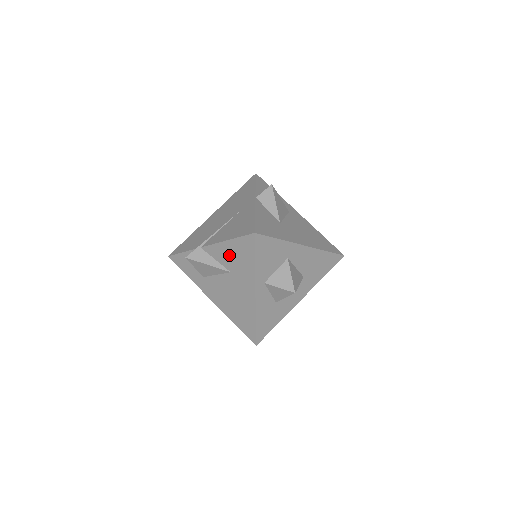
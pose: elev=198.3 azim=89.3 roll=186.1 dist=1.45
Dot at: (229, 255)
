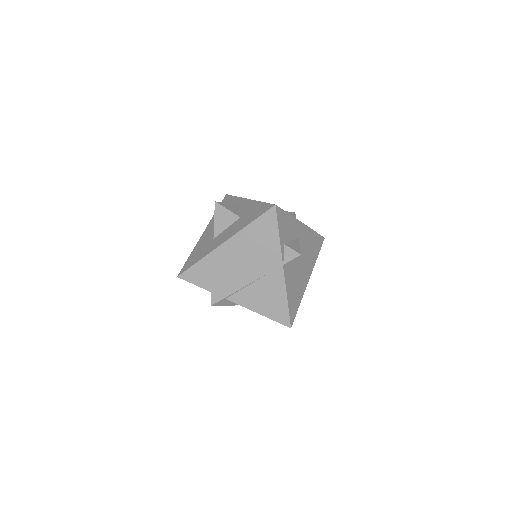
Dot at: occluded
